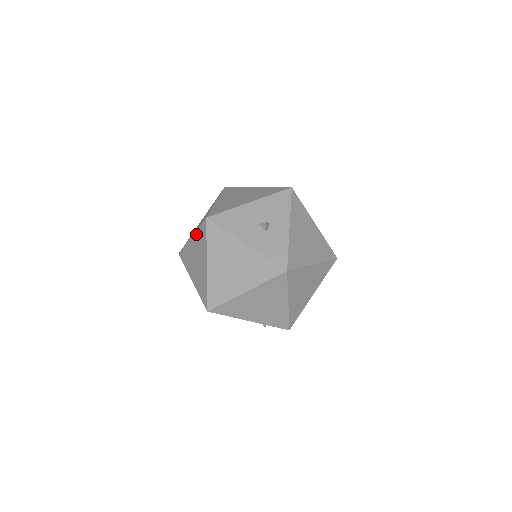
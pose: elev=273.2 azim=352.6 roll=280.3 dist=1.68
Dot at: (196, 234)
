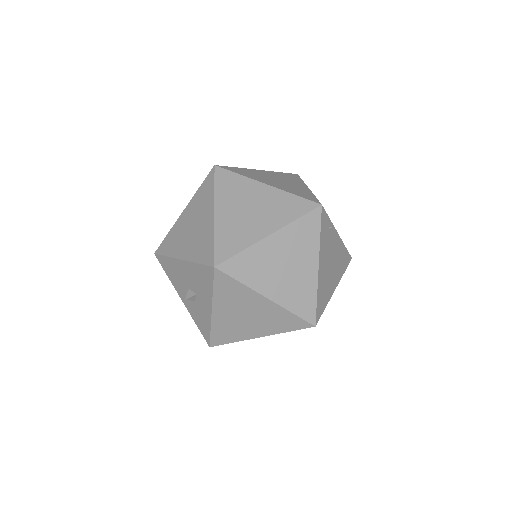
Dot at: occluded
